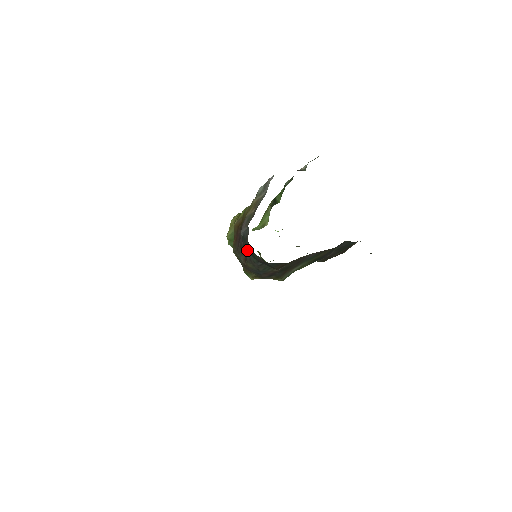
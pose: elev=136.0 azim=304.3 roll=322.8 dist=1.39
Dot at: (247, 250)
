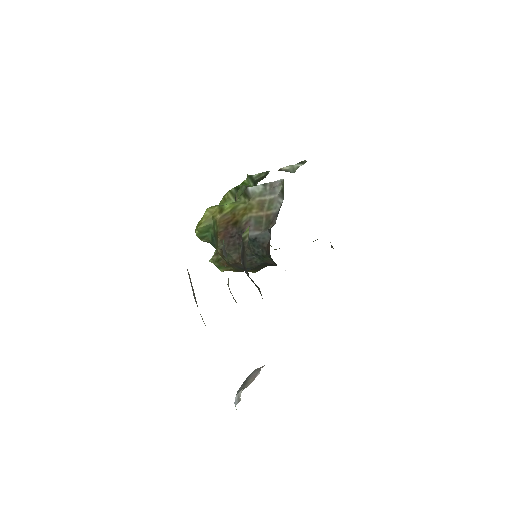
Dot at: (252, 251)
